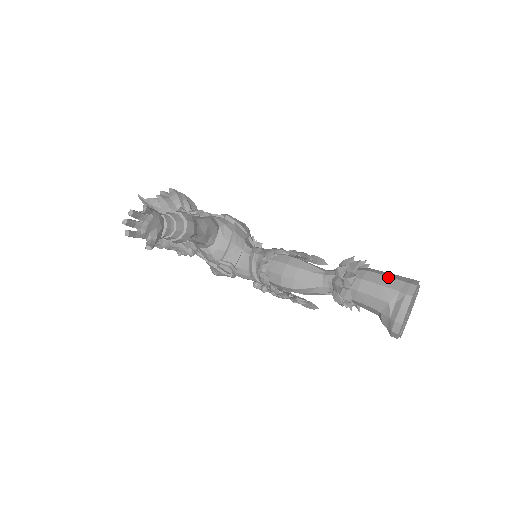
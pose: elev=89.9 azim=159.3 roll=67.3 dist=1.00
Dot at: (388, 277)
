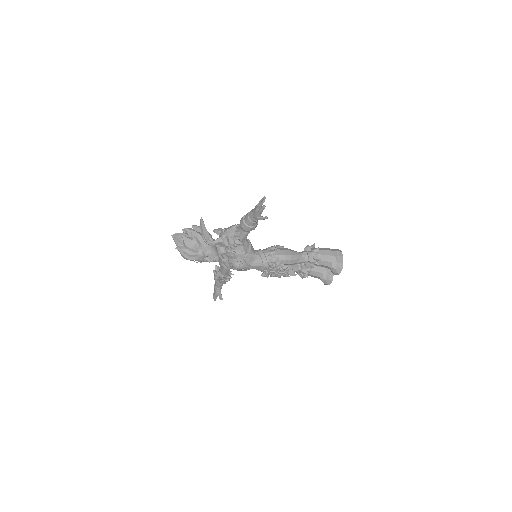
Dot at: (328, 248)
